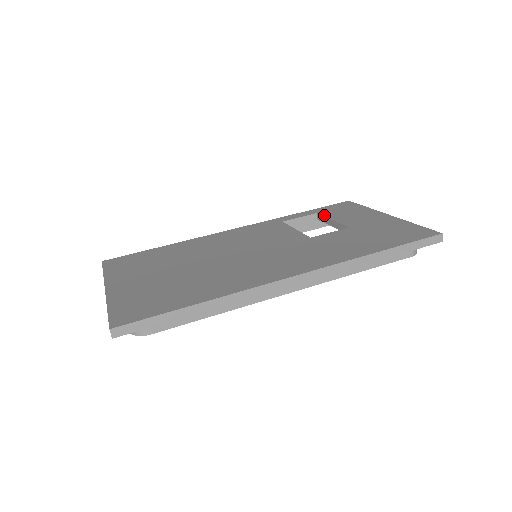
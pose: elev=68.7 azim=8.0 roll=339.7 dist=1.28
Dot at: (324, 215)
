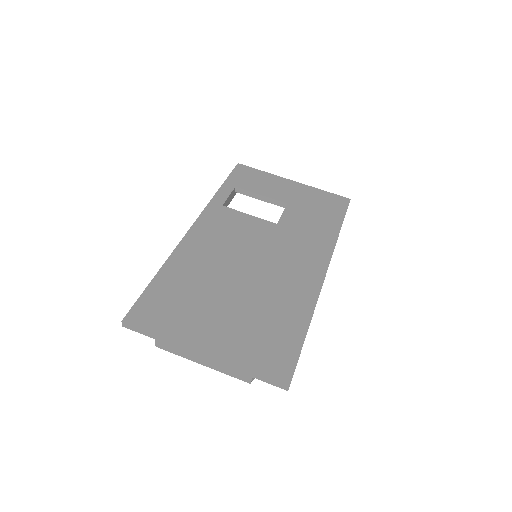
Dot at: (247, 189)
